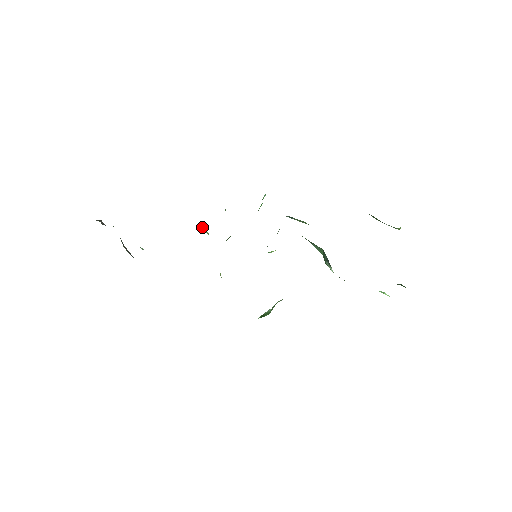
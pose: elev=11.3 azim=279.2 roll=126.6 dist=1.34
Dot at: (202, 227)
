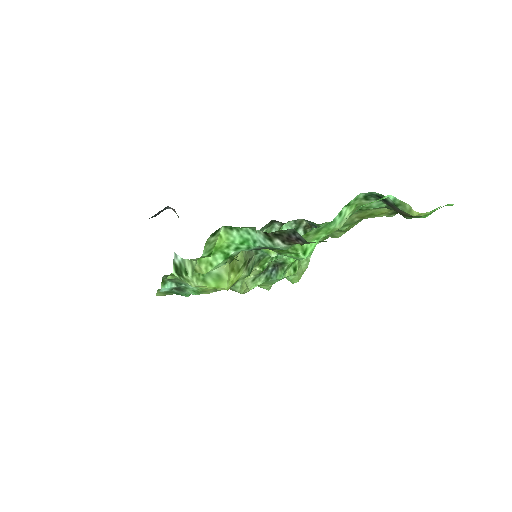
Dot at: occluded
